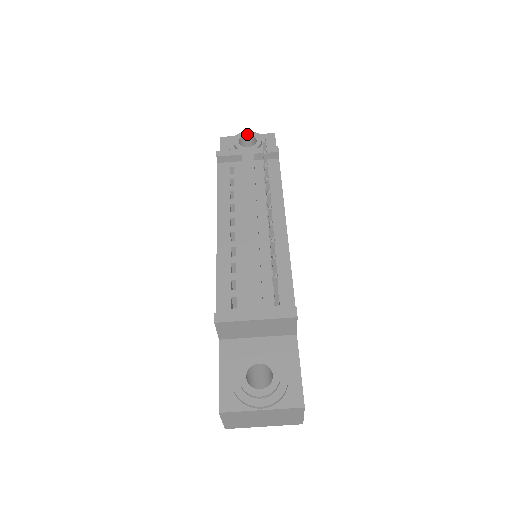
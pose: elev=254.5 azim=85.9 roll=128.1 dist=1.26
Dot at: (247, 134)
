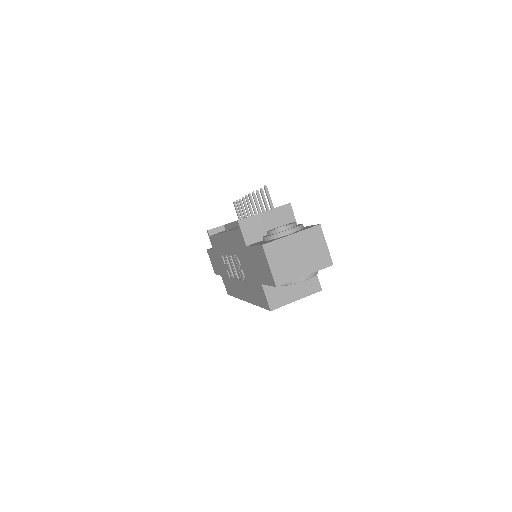
Dot at: occluded
